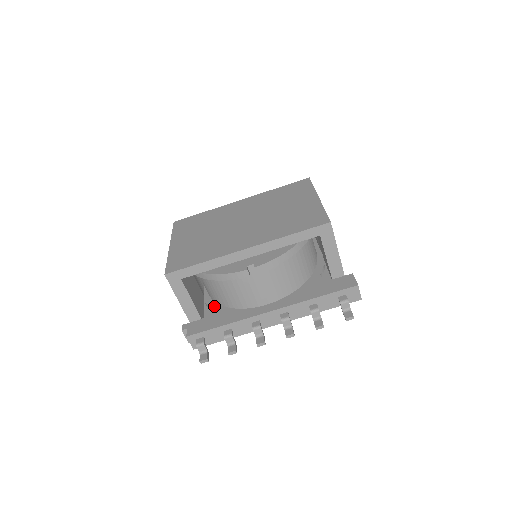
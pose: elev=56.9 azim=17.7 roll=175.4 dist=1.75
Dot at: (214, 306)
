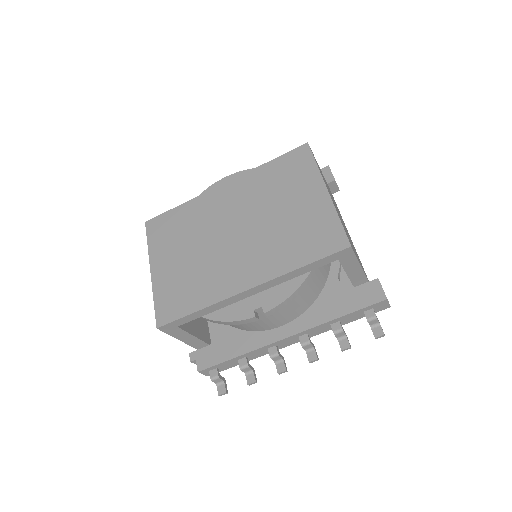
Dot at: (219, 325)
